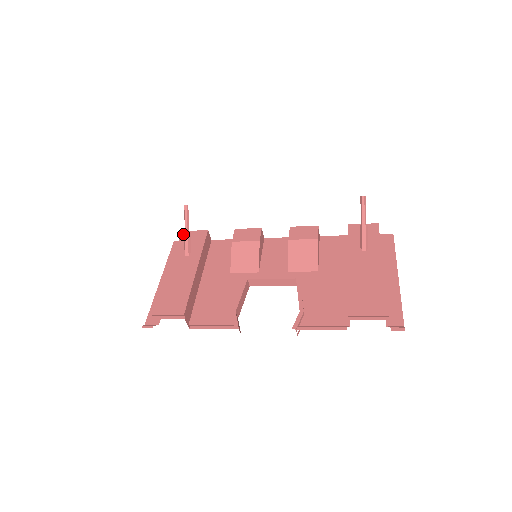
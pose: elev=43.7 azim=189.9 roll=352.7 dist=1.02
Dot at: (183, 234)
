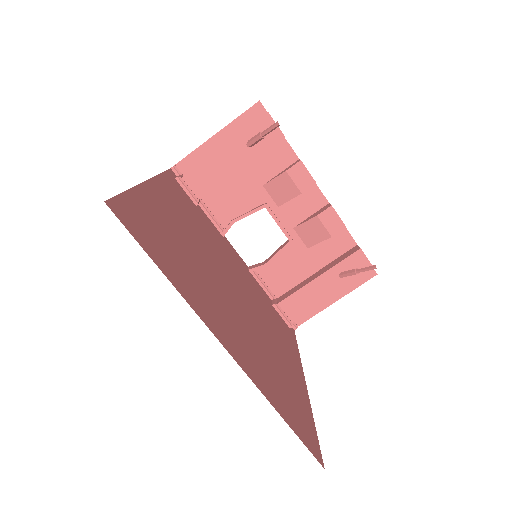
Dot at: (265, 117)
